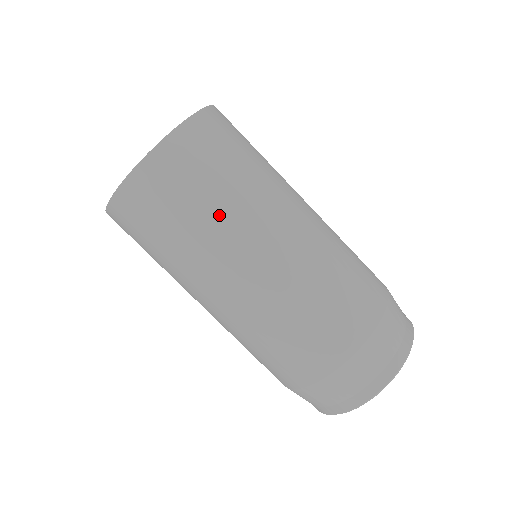
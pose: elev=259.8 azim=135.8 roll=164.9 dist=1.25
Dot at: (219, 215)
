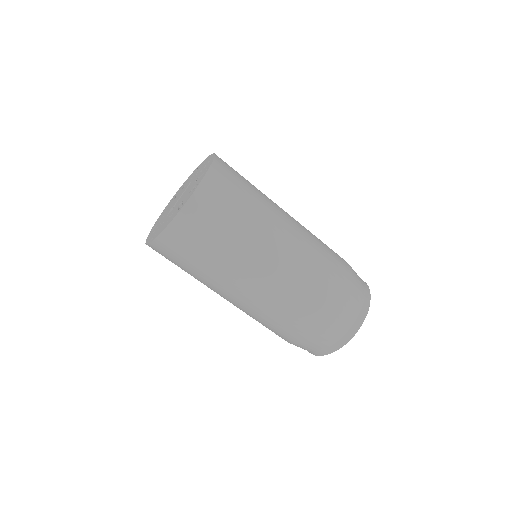
Dot at: (252, 219)
